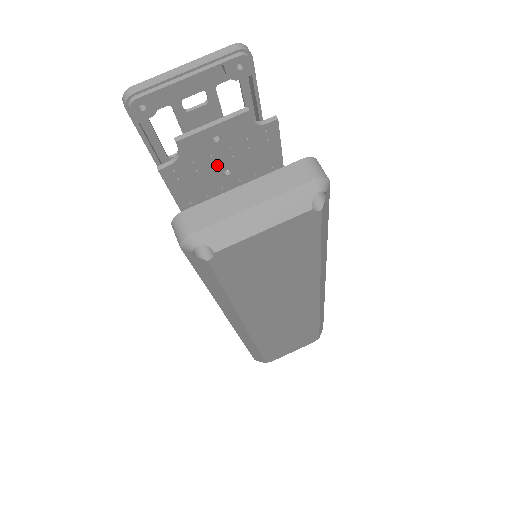
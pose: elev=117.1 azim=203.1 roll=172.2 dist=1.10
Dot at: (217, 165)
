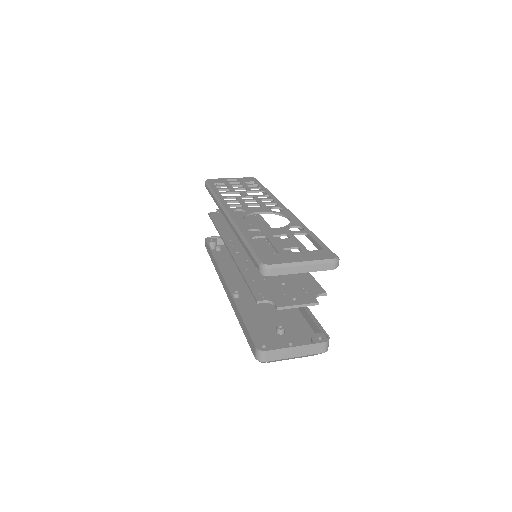
Dot at: occluded
